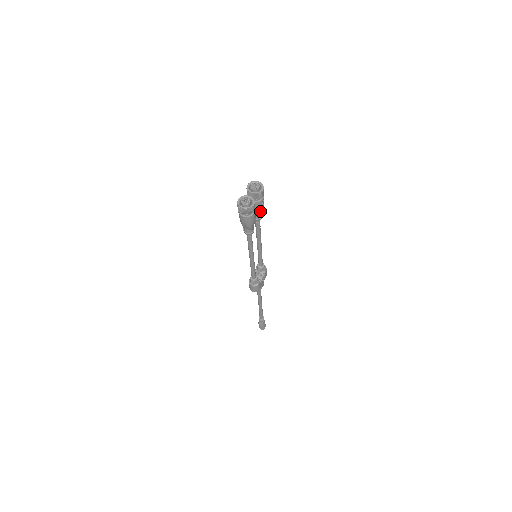
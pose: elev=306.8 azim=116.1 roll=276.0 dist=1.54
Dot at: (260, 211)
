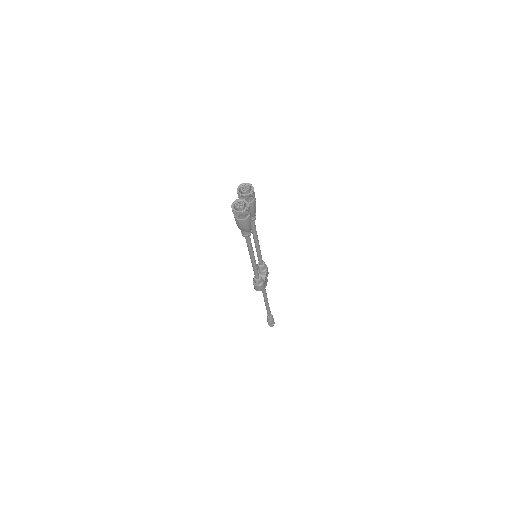
Dot at: (254, 211)
